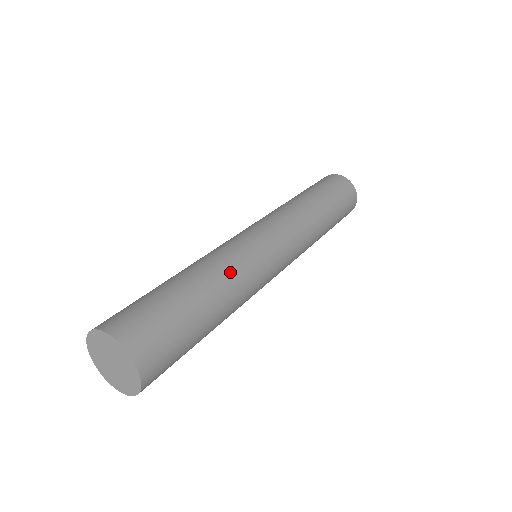
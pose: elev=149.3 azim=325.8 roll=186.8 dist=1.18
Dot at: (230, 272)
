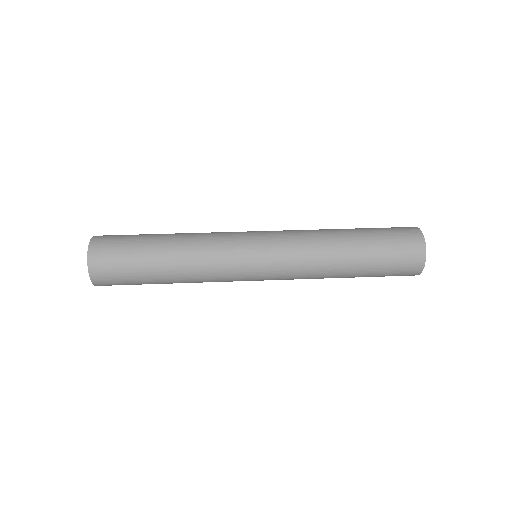
Dot at: (197, 238)
